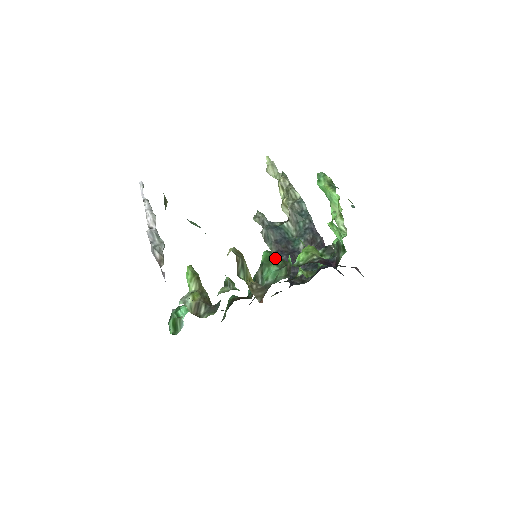
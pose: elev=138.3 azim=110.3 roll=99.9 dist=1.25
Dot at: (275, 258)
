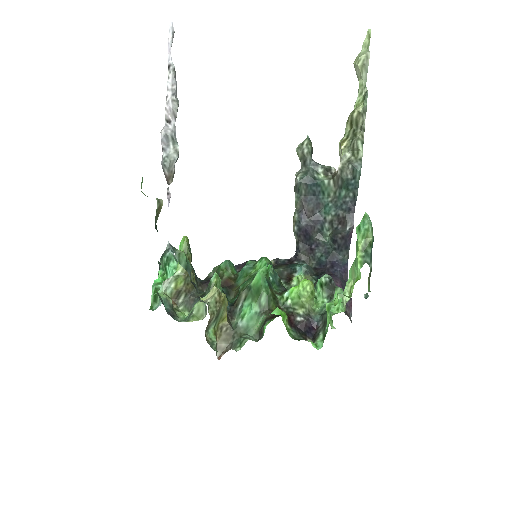
Dot at: (262, 295)
